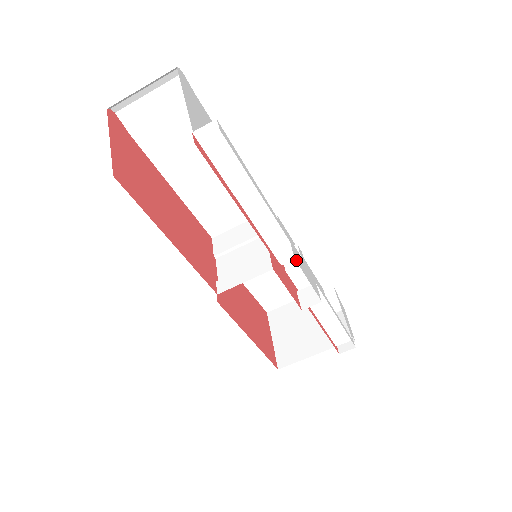
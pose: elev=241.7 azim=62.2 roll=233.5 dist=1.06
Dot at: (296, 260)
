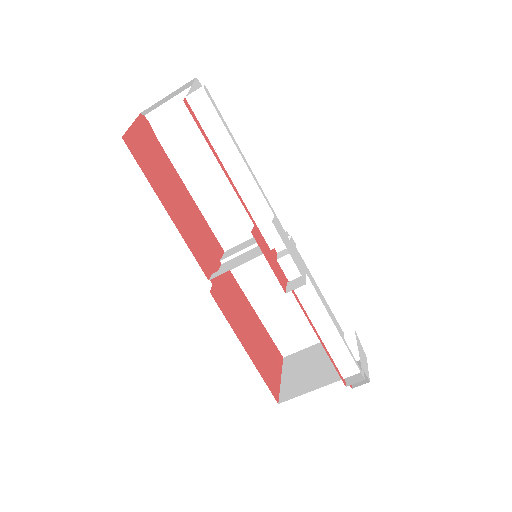
Dot at: (274, 225)
